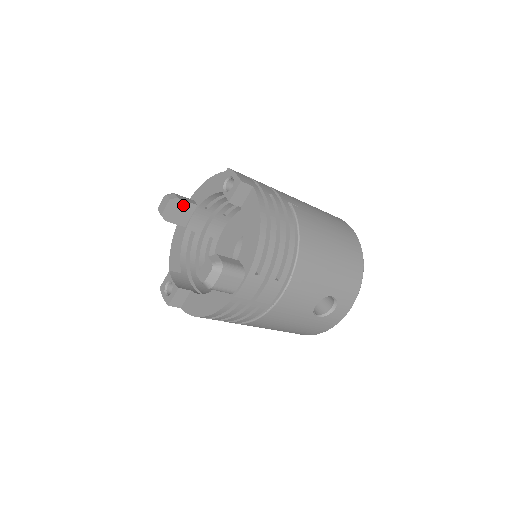
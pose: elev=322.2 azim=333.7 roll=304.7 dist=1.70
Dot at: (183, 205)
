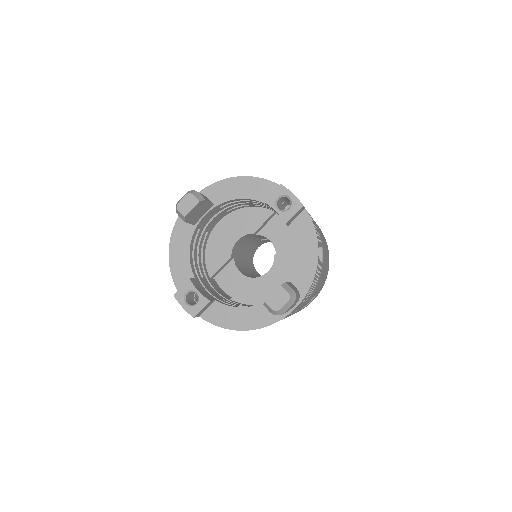
Dot at: (205, 205)
